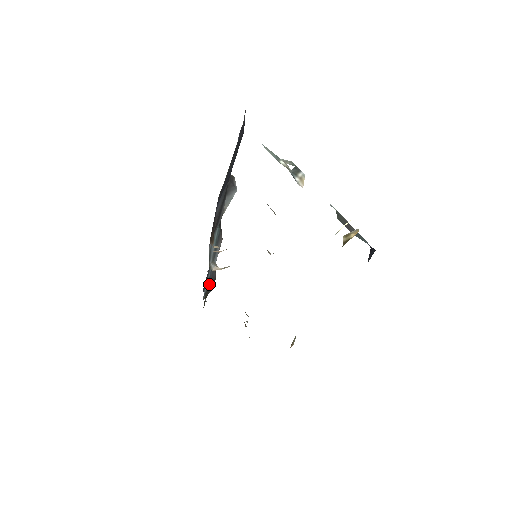
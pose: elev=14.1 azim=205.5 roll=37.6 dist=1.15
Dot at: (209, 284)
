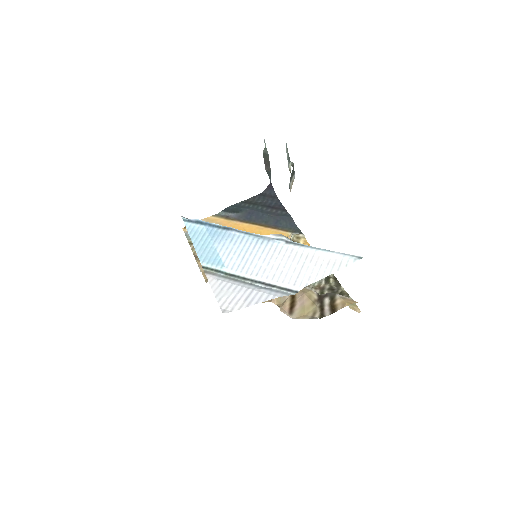
Dot at: occluded
